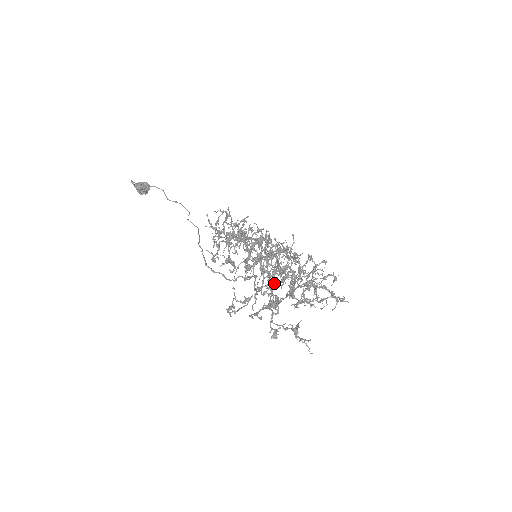
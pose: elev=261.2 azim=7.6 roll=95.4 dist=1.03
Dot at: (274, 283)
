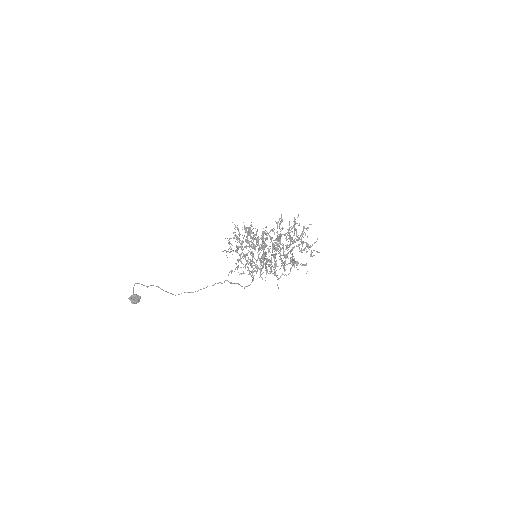
Dot at: occluded
